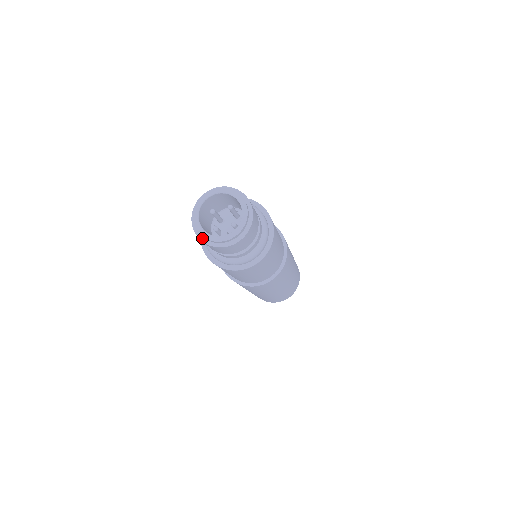
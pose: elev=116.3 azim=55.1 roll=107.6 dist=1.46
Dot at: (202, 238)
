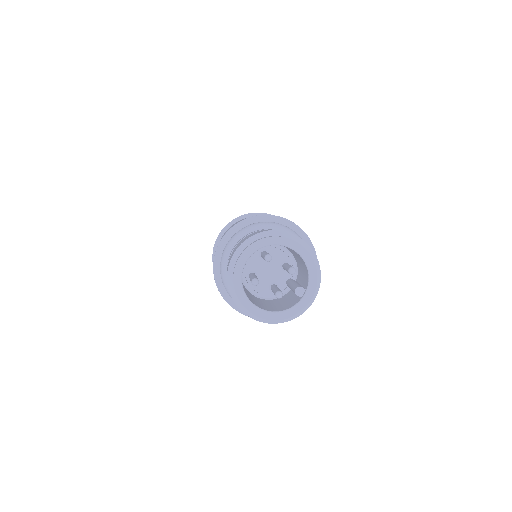
Dot at: (280, 320)
